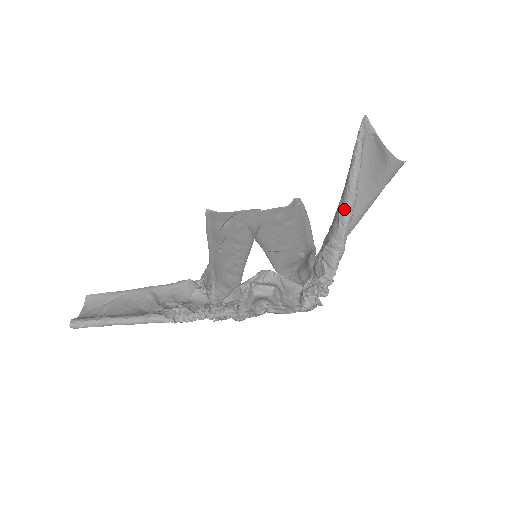
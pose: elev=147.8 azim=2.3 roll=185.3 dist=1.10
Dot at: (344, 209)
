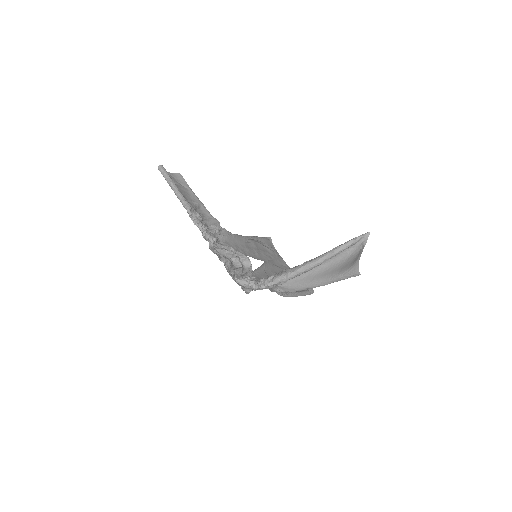
Dot at: (312, 260)
